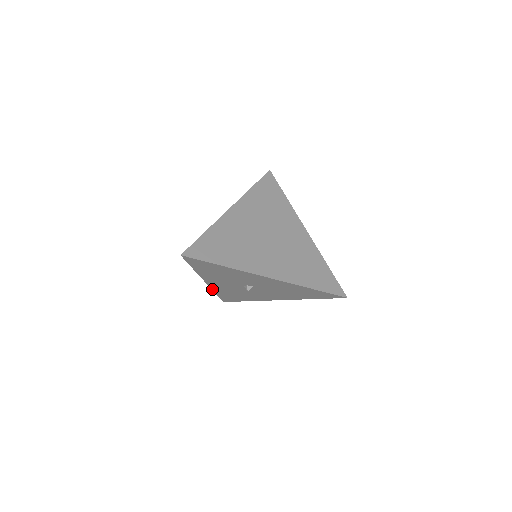
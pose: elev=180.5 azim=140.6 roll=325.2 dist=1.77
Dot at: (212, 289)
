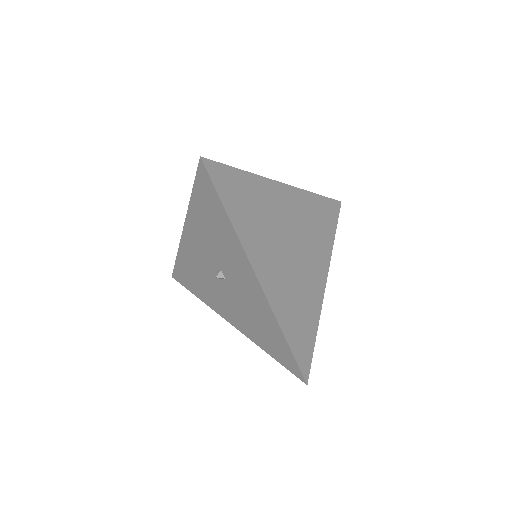
Dot at: (180, 246)
